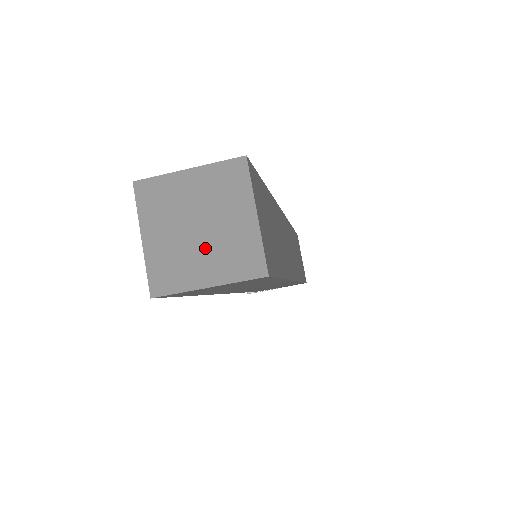
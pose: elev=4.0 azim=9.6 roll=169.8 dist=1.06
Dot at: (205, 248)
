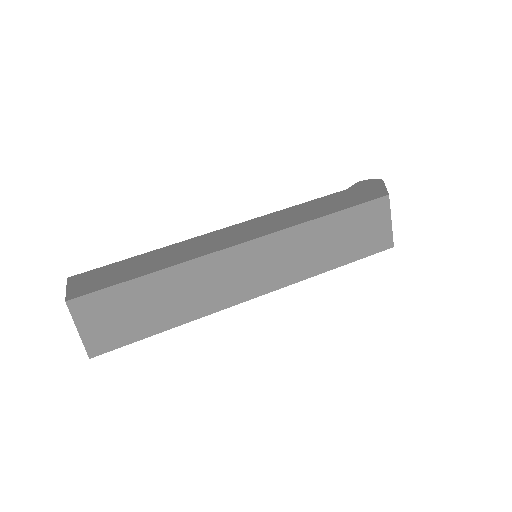
Dot at: occluded
